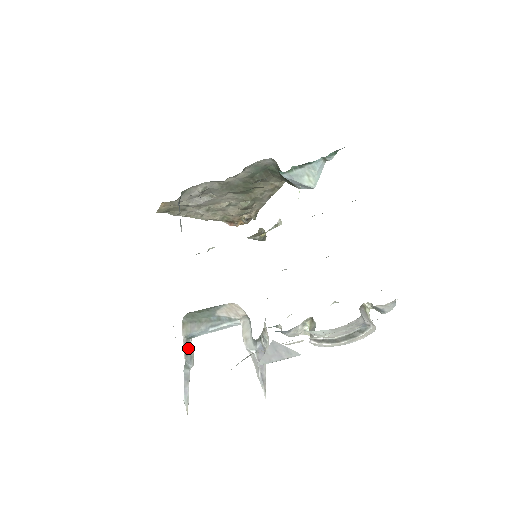
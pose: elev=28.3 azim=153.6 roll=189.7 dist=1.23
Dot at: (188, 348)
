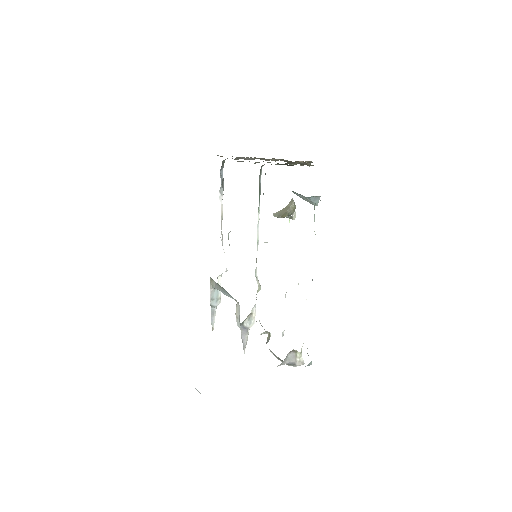
Dot at: (216, 293)
